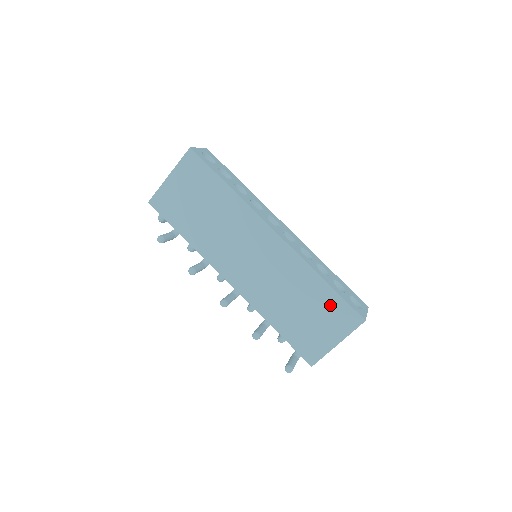
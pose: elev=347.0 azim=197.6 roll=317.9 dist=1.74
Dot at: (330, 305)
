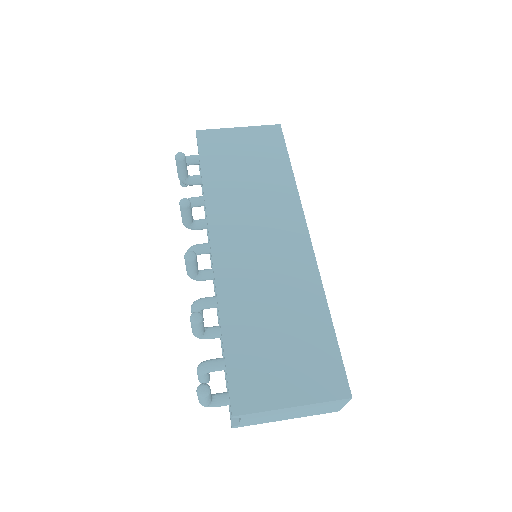
Dot at: (318, 349)
